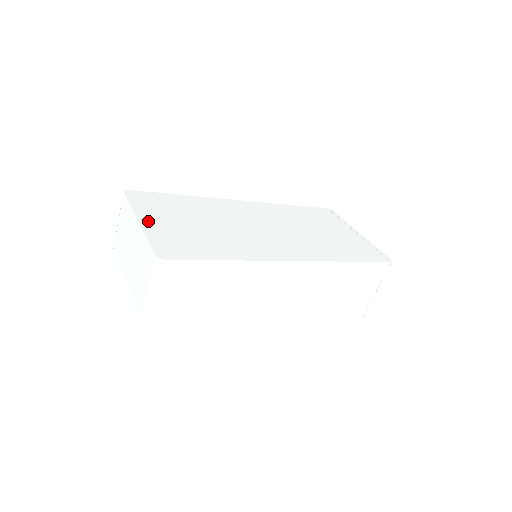
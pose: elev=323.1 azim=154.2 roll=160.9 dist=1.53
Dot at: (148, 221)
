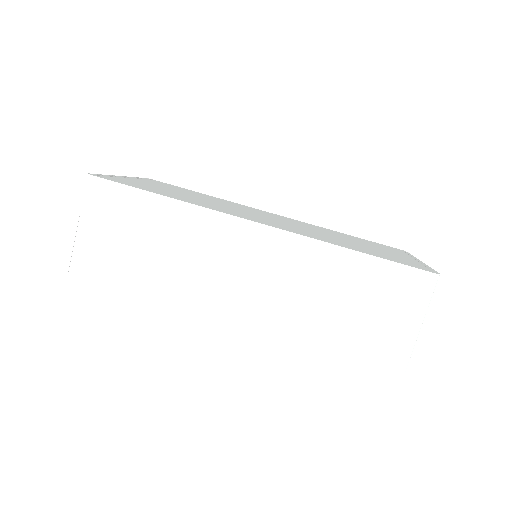
Dot at: (131, 178)
